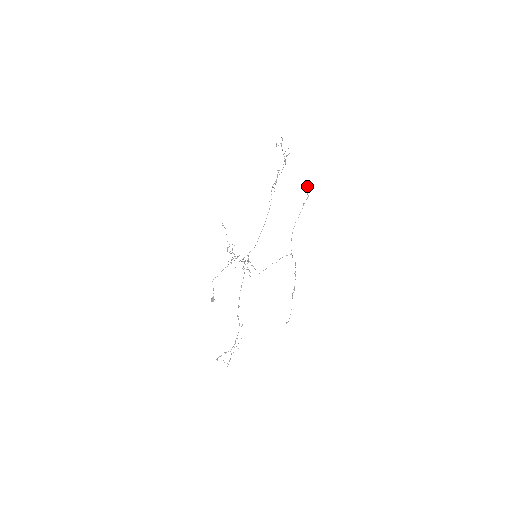
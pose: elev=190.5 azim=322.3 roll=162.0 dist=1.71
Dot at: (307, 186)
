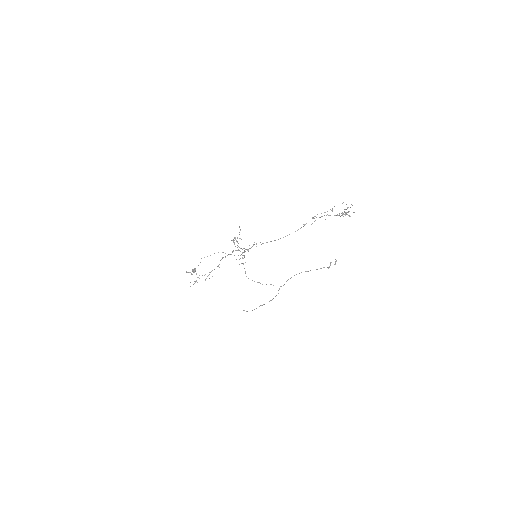
Dot at: occluded
